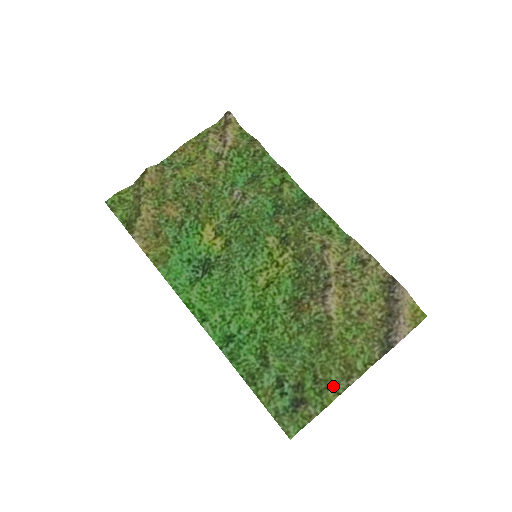
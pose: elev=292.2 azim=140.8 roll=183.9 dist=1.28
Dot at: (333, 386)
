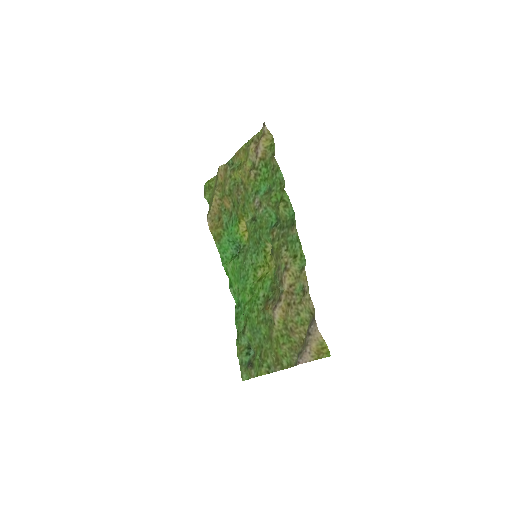
Dot at: (267, 366)
